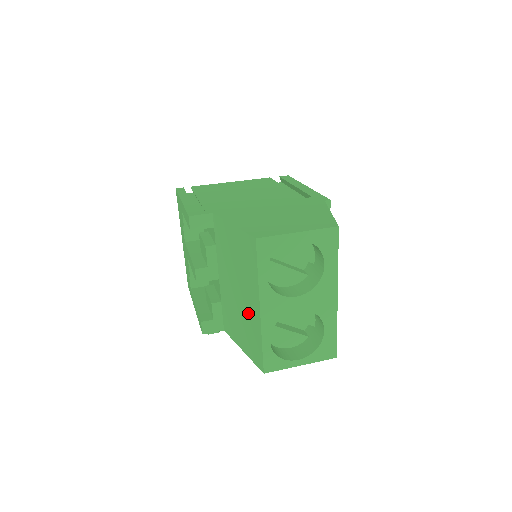
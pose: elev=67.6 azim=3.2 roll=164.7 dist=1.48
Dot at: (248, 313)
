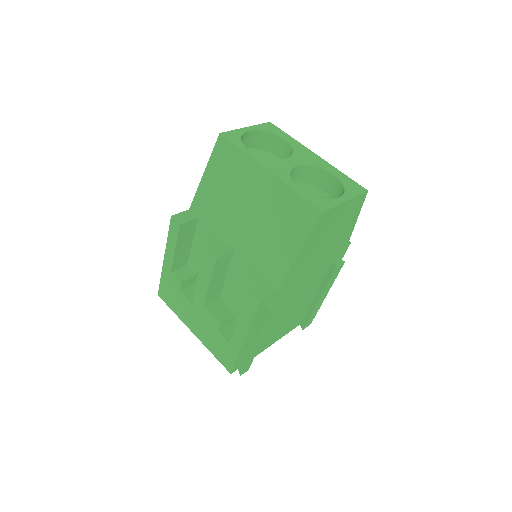
Dot at: (267, 201)
